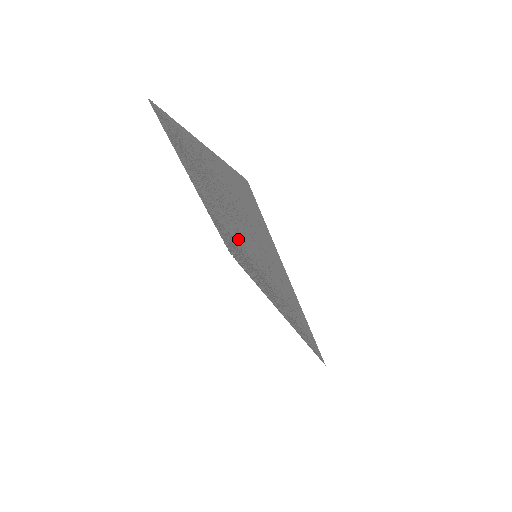
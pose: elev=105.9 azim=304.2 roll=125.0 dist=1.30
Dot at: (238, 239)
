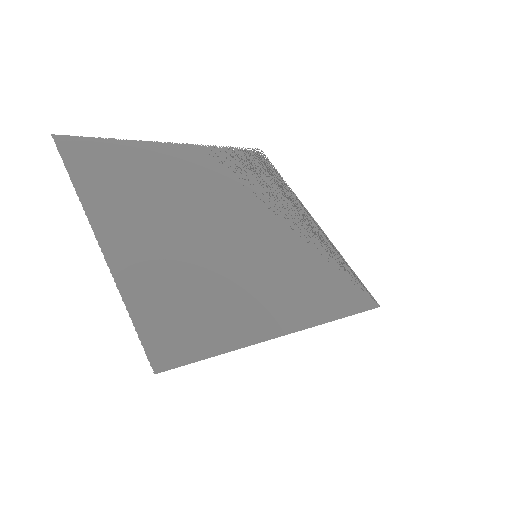
Dot at: (238, 218)
